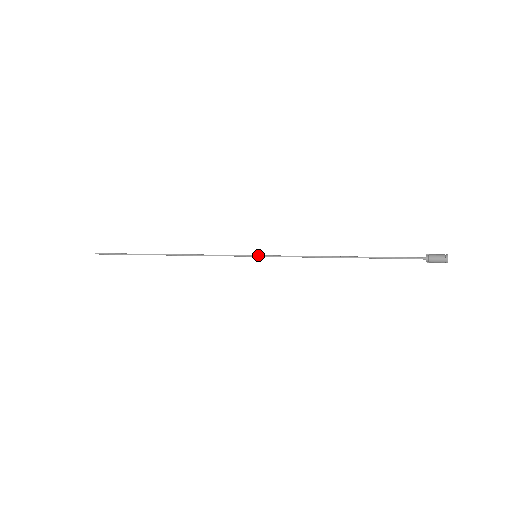
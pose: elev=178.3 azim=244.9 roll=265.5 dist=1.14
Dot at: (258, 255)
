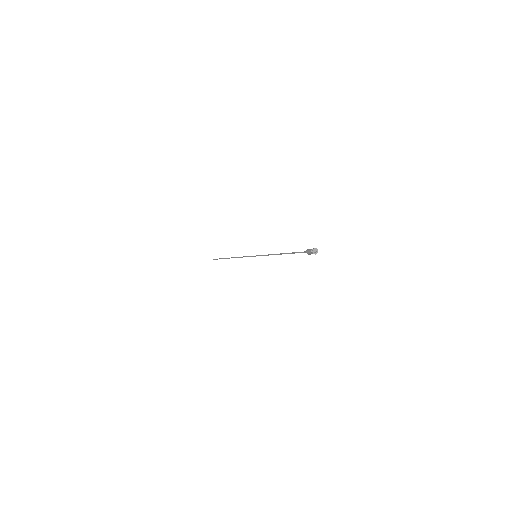
Dot at: (256, 255)
